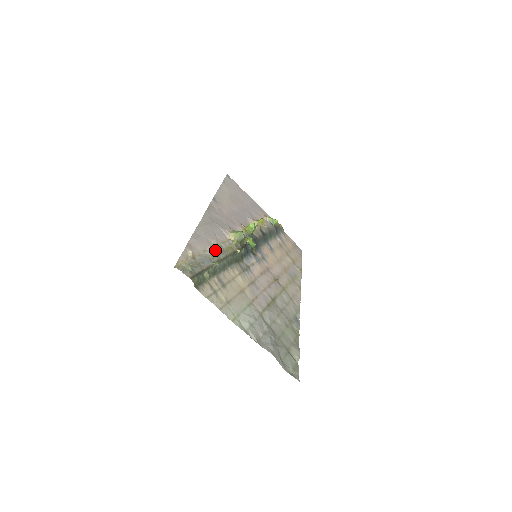
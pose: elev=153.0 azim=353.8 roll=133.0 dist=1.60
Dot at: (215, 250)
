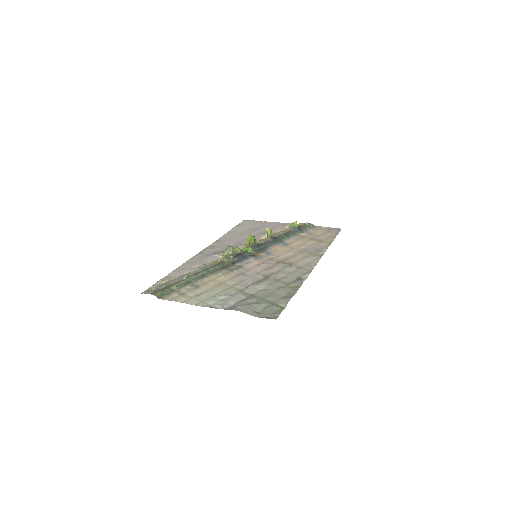
Dot at: (195, 270)
